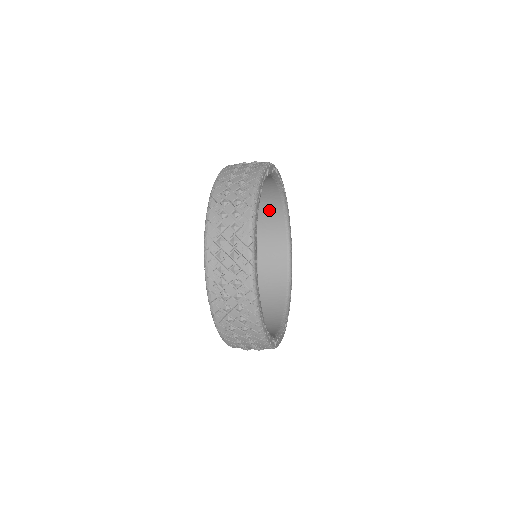
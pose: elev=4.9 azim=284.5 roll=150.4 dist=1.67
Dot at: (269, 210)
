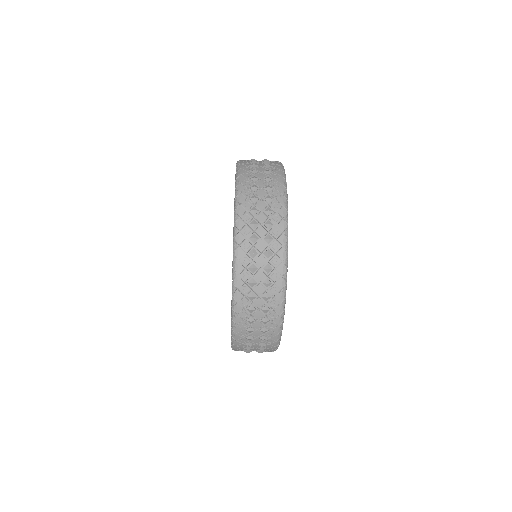
Dot at: occluded
